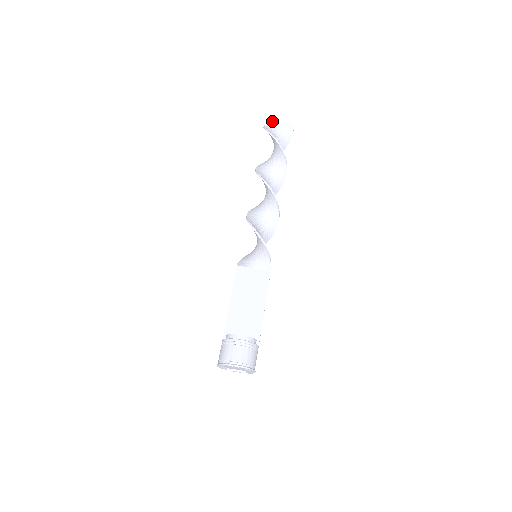
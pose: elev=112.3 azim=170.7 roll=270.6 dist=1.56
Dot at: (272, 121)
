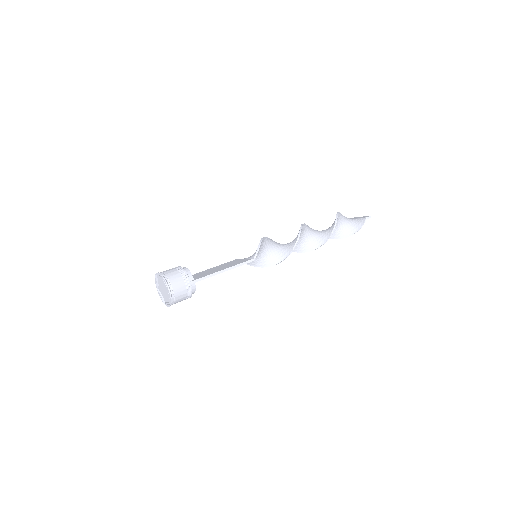
Dot at: (356, 217)
